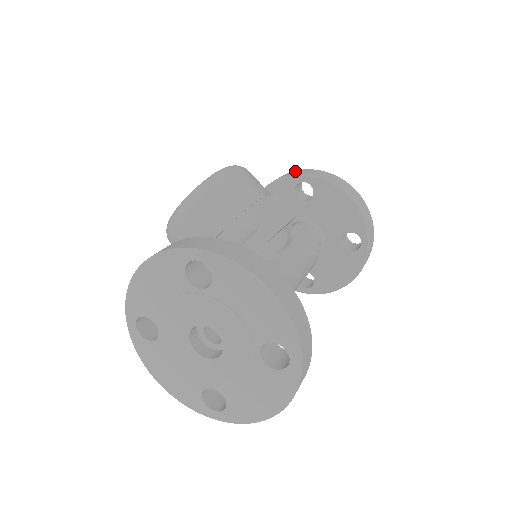
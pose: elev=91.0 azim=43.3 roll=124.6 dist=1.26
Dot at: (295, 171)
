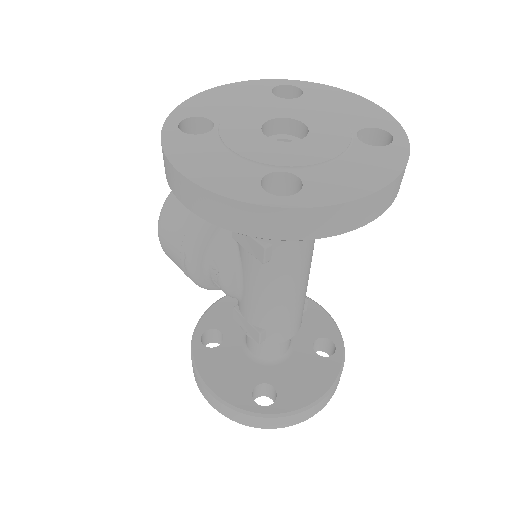
Dot at: occluded
